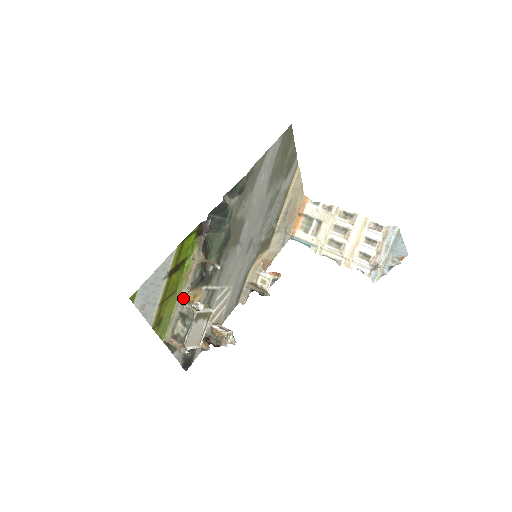
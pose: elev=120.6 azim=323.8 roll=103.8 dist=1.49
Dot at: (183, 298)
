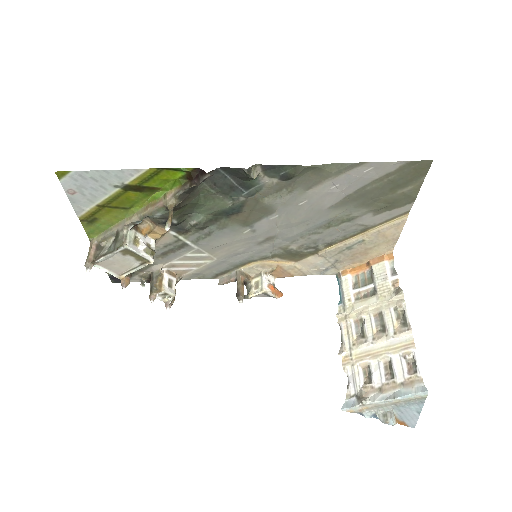
Dot at: (130, 222)
